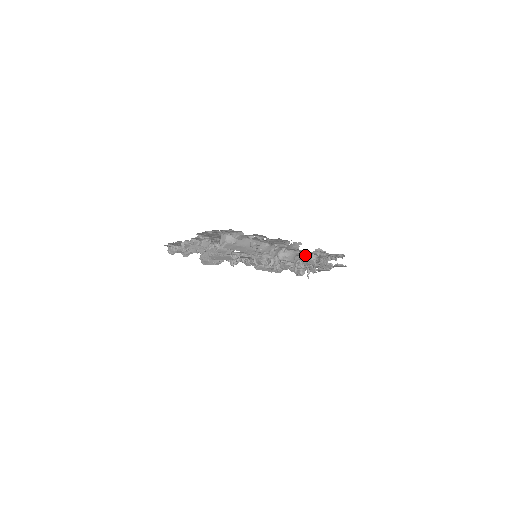
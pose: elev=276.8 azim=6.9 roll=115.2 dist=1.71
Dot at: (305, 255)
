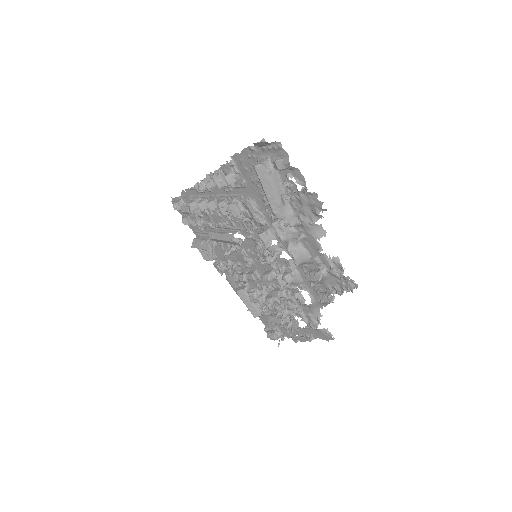
Dot at: (313, 269)
